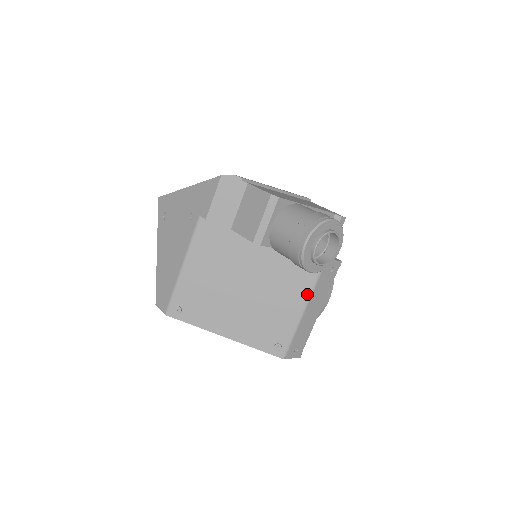
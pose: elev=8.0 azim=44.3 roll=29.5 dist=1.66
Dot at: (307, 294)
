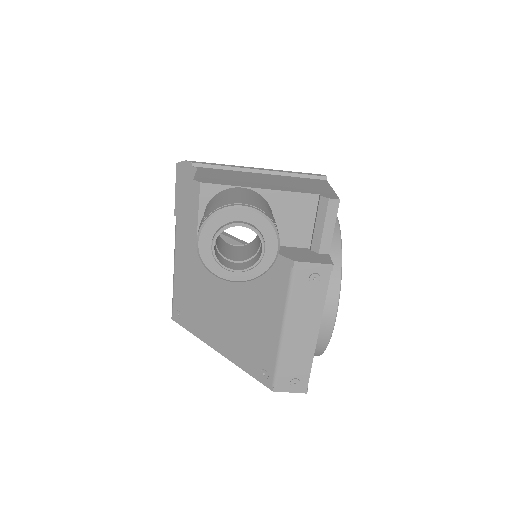
Dot at: (282, 309)
